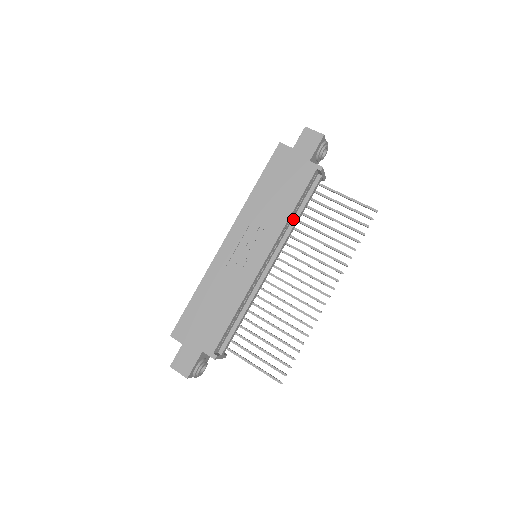
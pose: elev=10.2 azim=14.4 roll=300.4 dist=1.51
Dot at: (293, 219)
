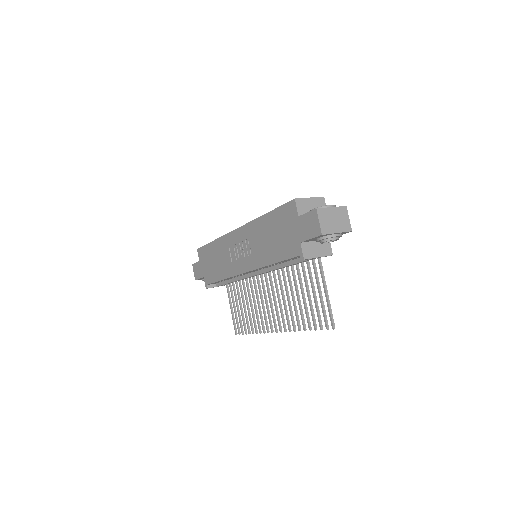
Dot at: (280, 264)
